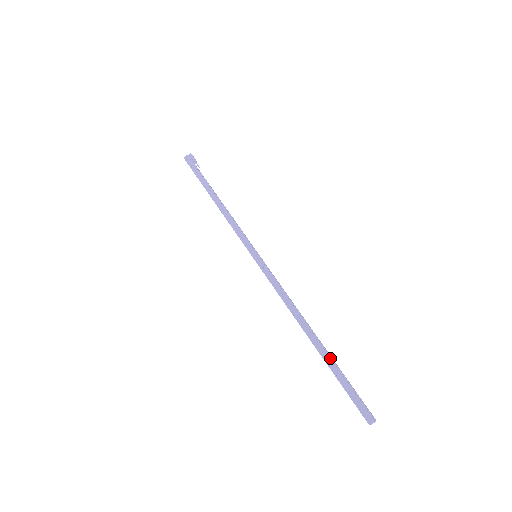
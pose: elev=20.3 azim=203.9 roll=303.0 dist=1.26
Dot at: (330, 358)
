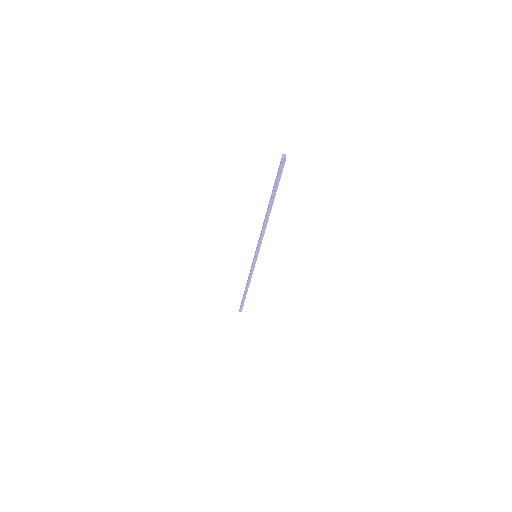
Dot at: (271, 194)
